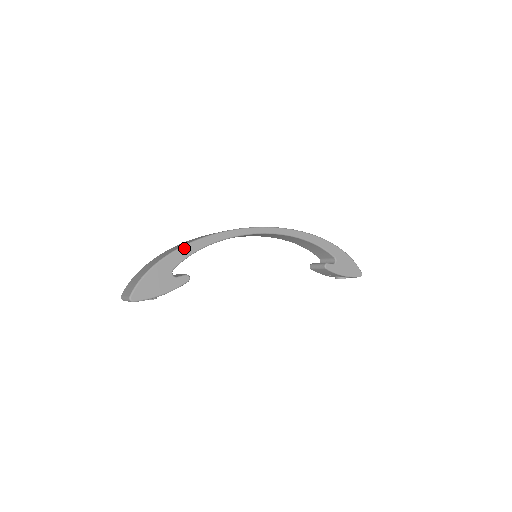
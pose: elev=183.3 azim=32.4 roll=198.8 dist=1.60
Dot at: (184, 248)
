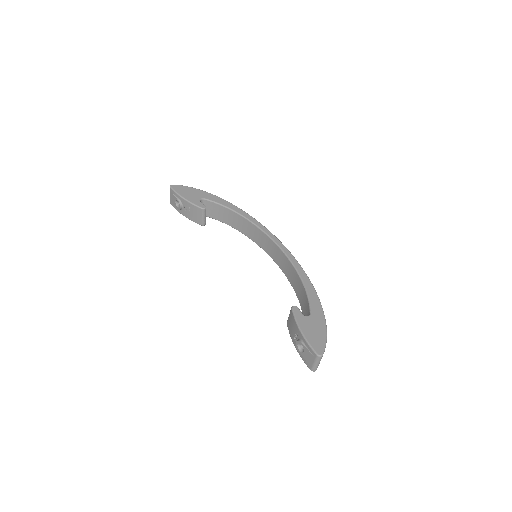
Dot at: (223, 200)
